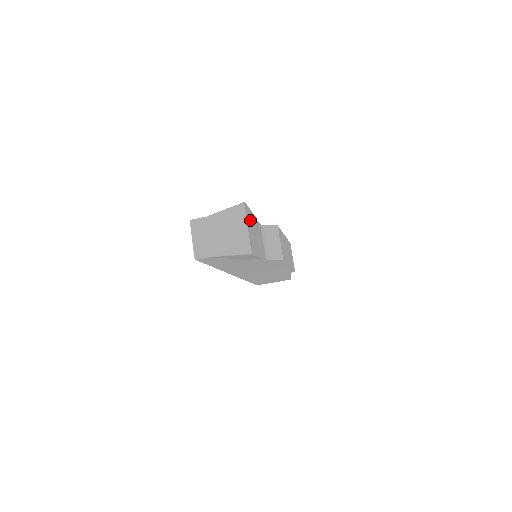
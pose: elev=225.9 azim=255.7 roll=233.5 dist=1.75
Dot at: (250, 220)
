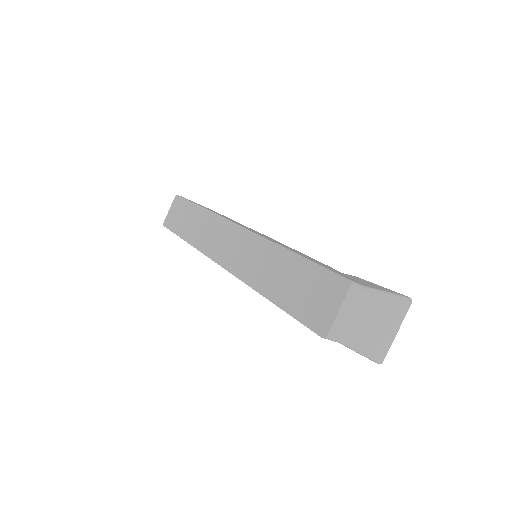
Dot at: occluded
